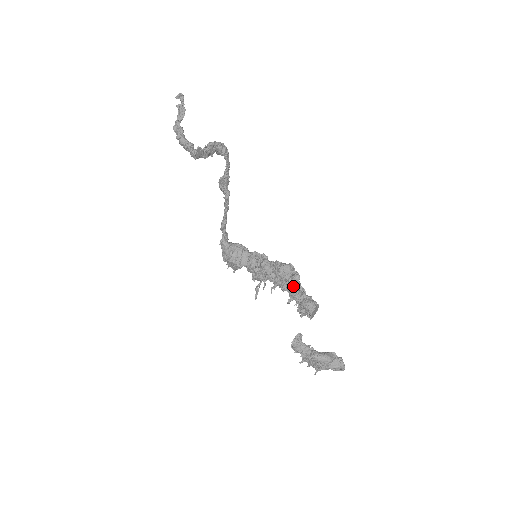
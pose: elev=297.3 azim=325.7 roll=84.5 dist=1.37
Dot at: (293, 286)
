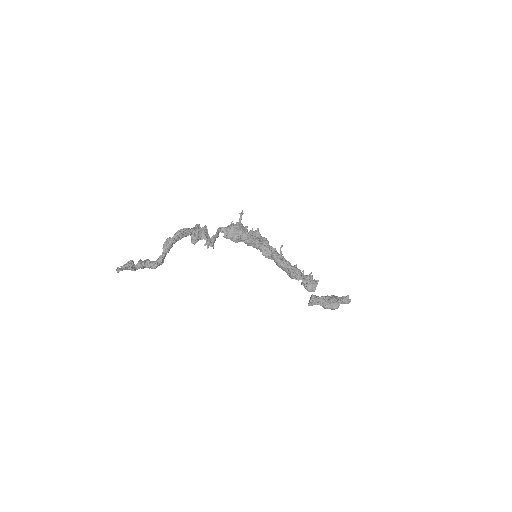
Dot at: occluded
